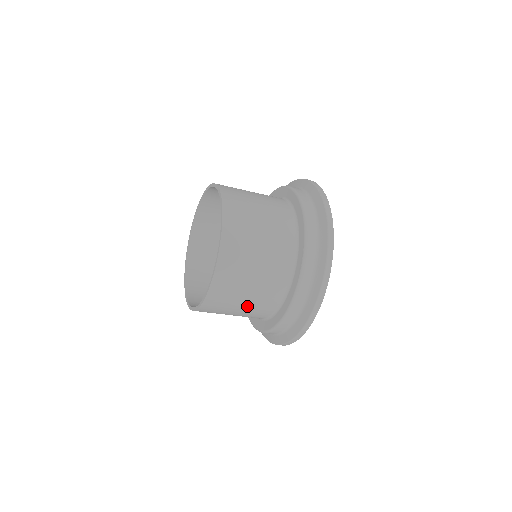
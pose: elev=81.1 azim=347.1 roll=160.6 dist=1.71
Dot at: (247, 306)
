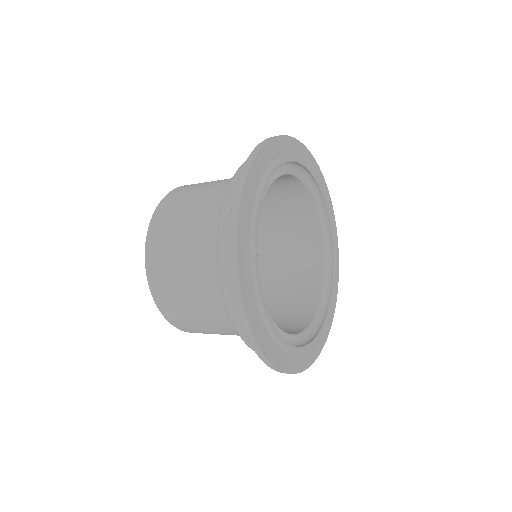
Dot at: (190, 258)
